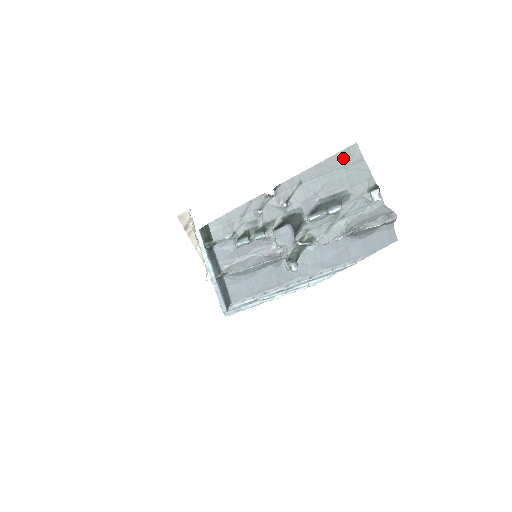
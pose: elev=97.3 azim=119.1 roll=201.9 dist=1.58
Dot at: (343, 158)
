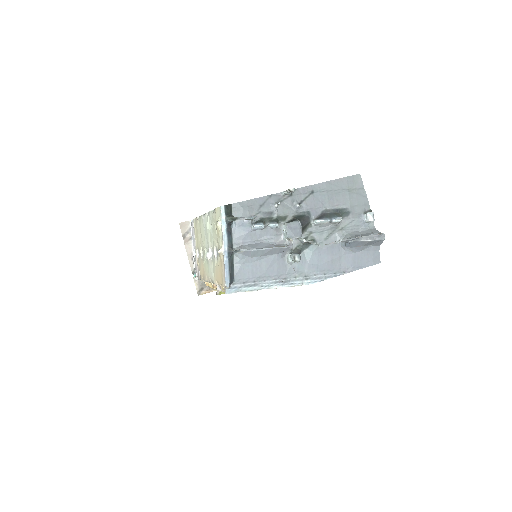
Dot at: (348, 182)
